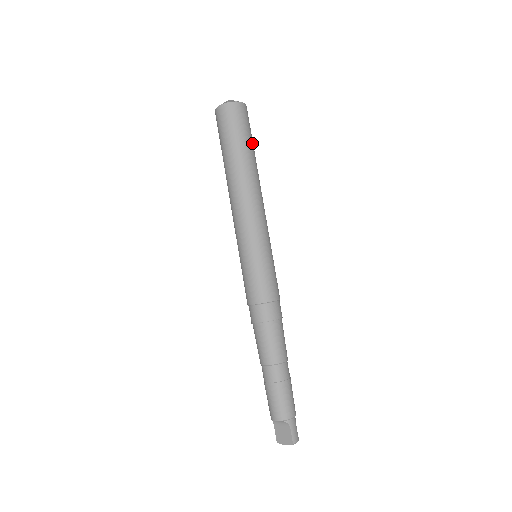
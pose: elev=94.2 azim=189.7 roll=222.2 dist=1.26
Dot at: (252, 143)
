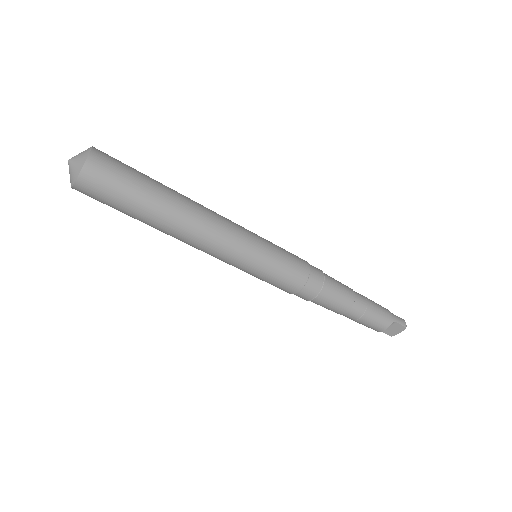
Dot at: (145, 176)
